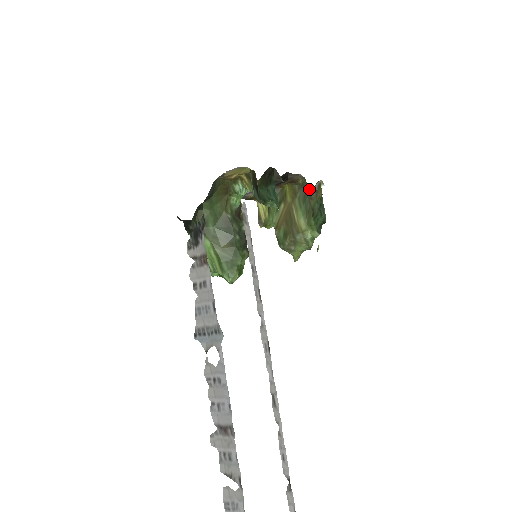
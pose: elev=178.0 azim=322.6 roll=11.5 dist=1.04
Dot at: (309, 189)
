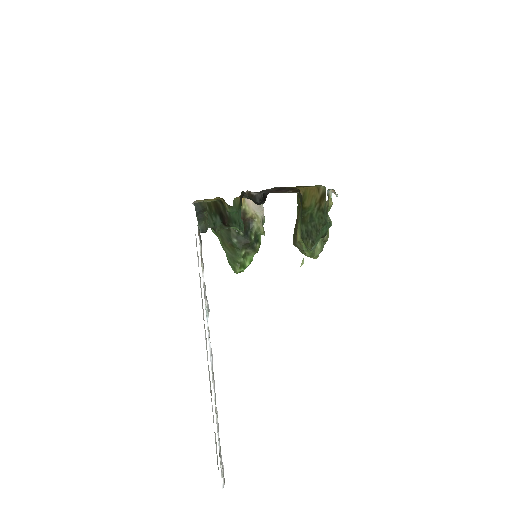
Dot at: occluded
